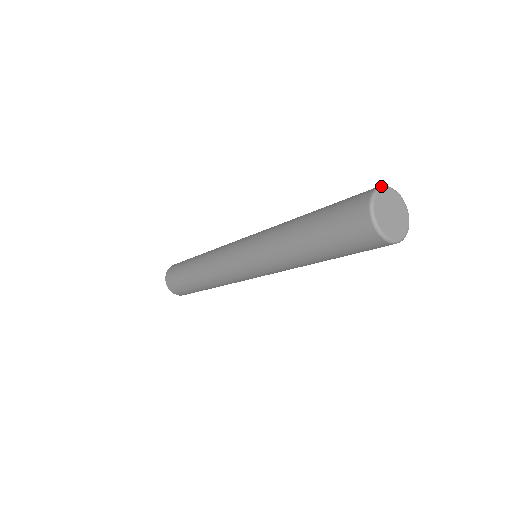
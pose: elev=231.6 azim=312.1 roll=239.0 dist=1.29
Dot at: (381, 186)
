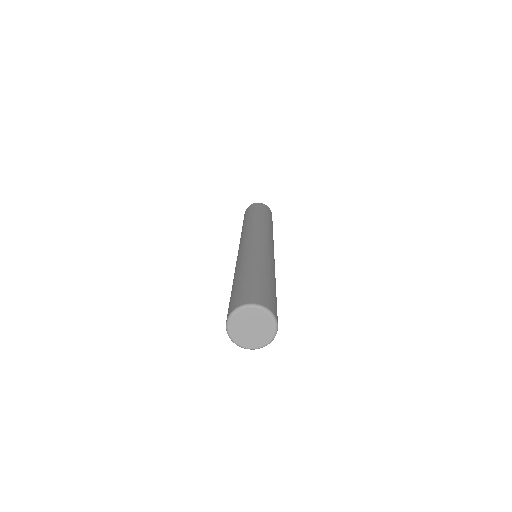
Dot at: (229, 316)
